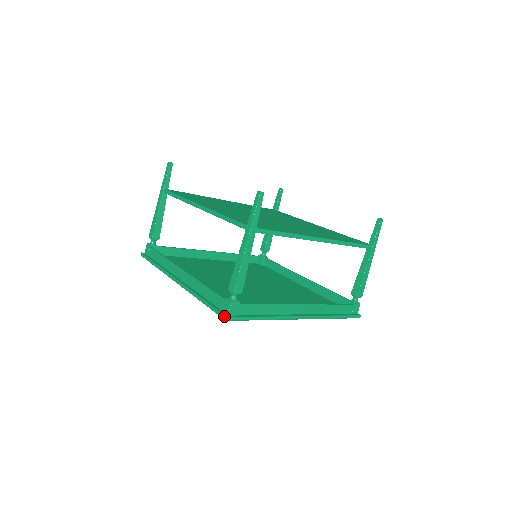
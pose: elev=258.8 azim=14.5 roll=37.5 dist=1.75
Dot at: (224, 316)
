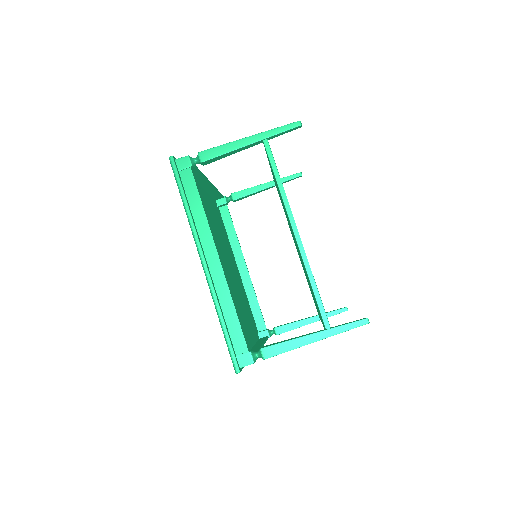
Dot at: (238, 368)
